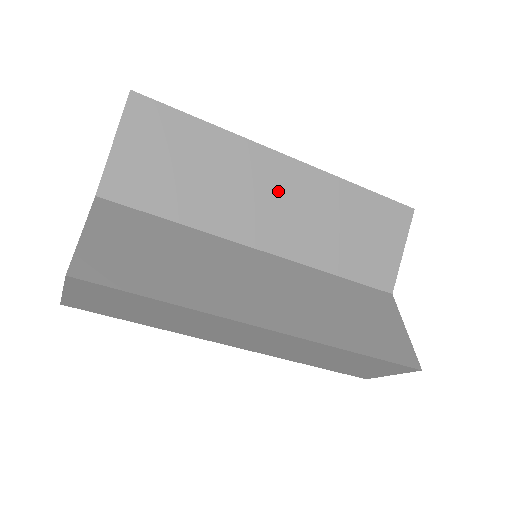
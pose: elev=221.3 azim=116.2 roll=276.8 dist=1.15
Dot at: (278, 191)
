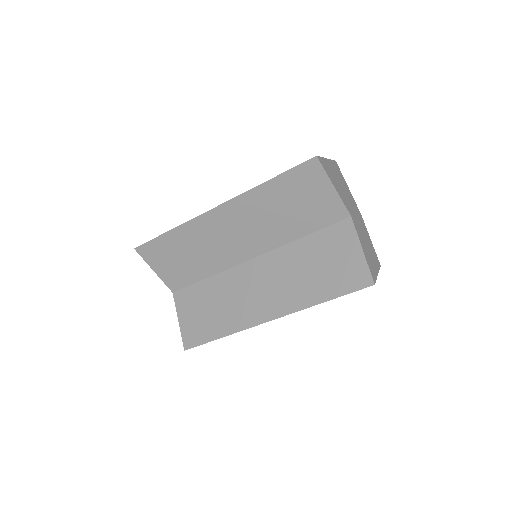
Dot at: (229, 228)
